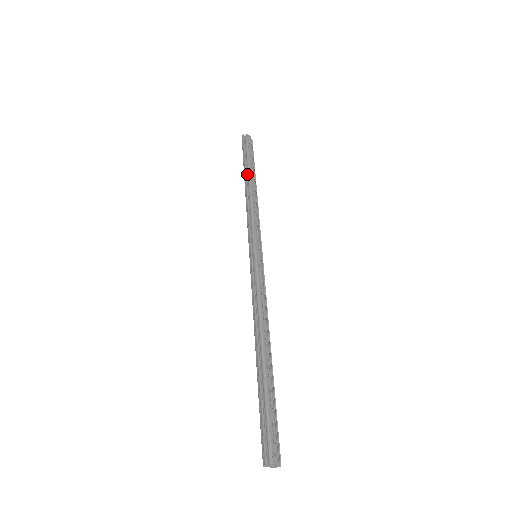
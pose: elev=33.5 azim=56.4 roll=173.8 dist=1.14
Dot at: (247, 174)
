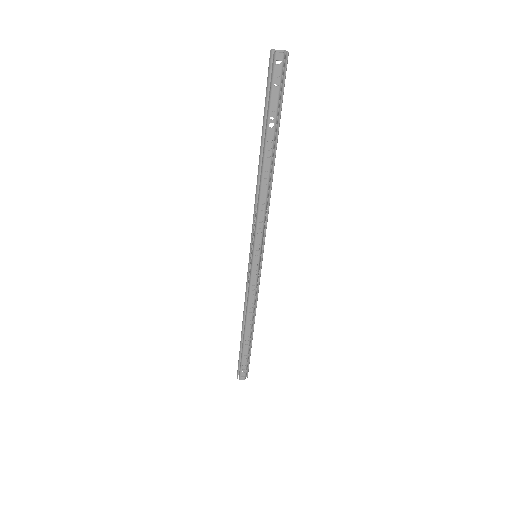
Dot at: (264, 144)
